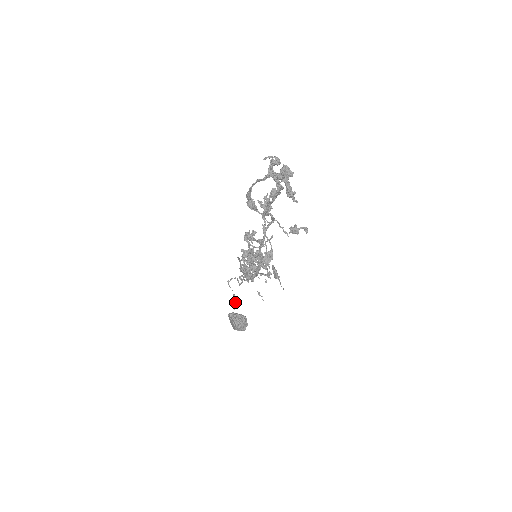
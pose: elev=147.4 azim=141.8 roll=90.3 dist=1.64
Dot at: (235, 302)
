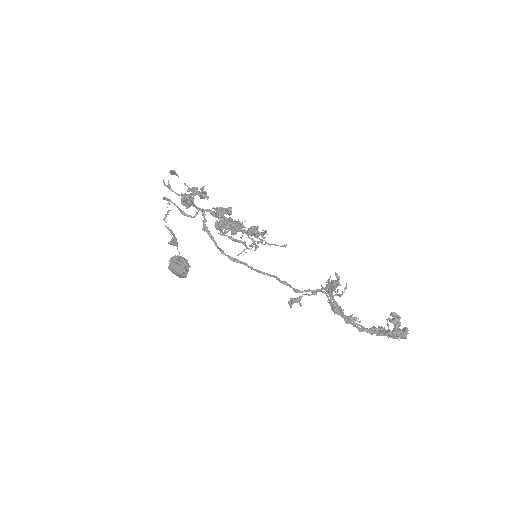
Dot at: occluded
